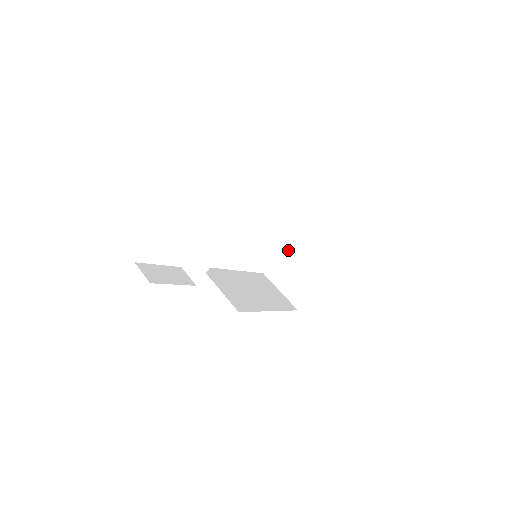
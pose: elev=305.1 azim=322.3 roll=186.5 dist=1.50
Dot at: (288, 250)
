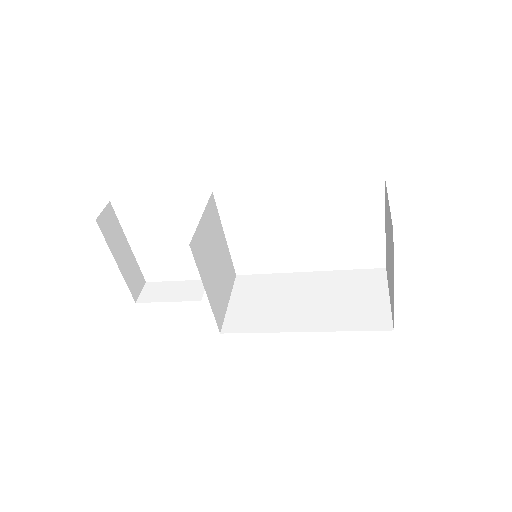
Dot at: (386, 228)
